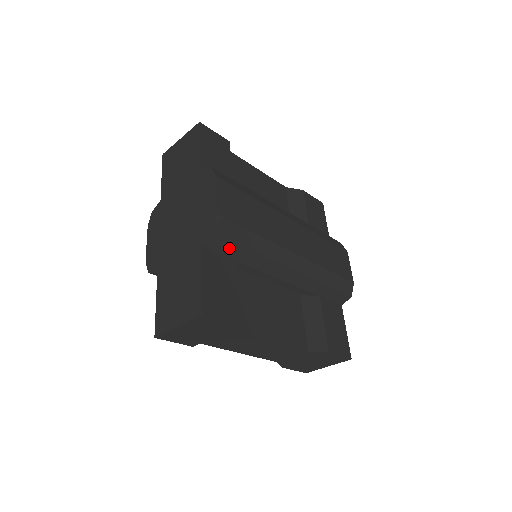
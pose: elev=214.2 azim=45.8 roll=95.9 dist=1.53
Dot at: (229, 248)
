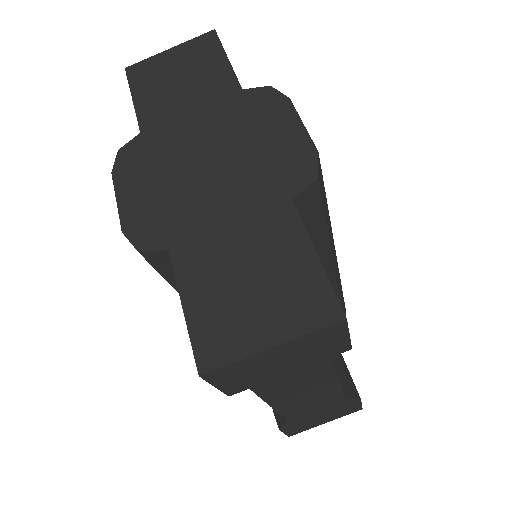
Dot at: (312, 217)
